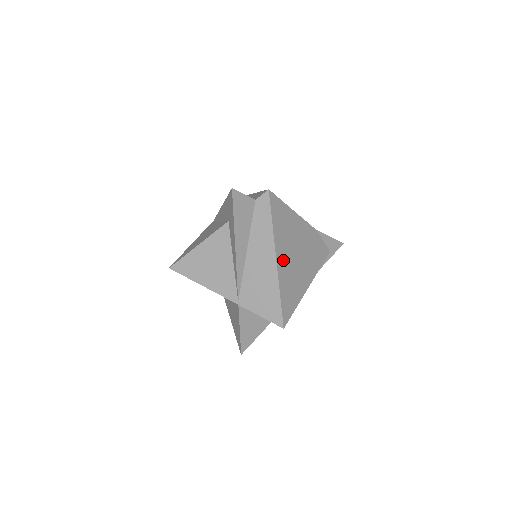
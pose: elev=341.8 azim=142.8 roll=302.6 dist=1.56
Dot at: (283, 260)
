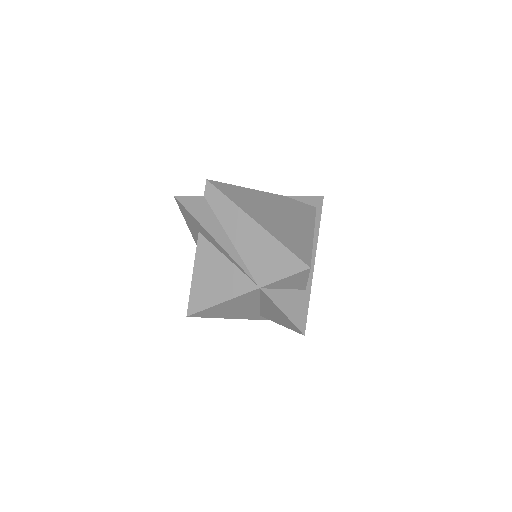
Dot at: (264, 220)
